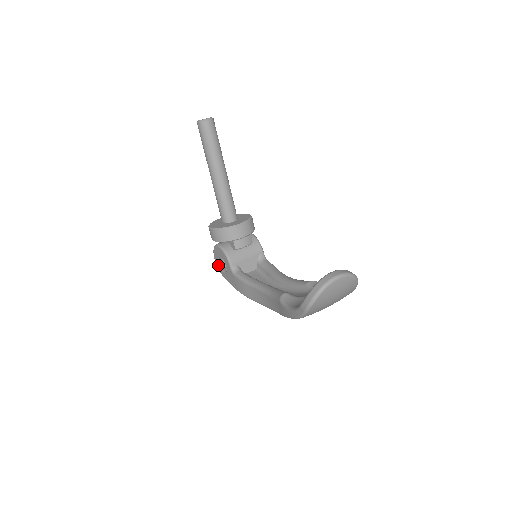
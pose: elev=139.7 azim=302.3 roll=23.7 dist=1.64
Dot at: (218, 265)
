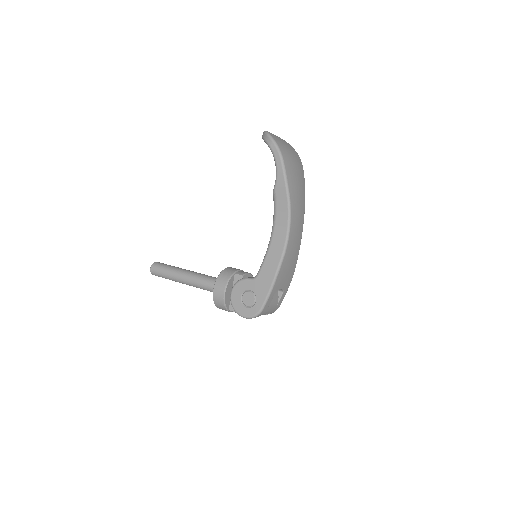
Dot at: (249, 311)
